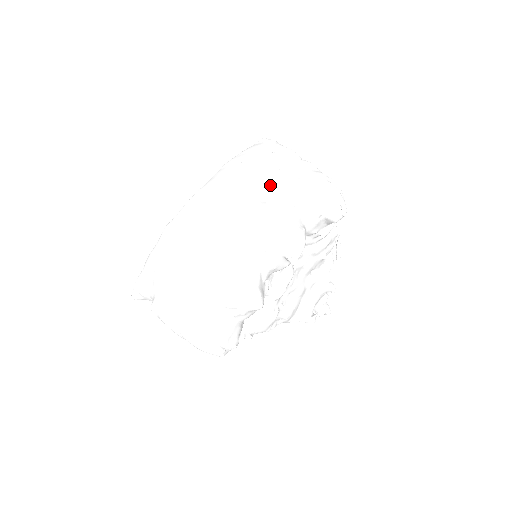
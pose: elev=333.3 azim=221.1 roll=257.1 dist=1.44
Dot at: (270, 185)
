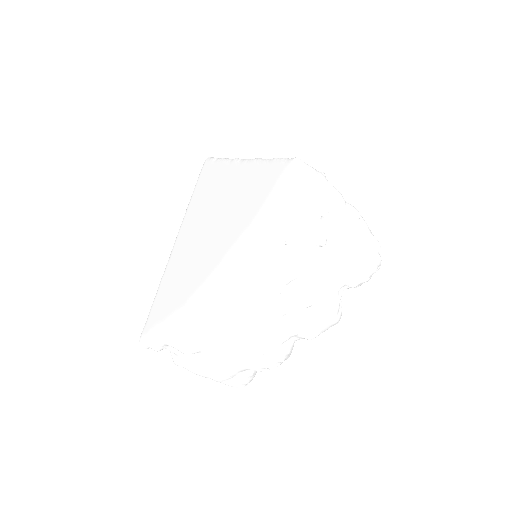
Dot at: (315, 264)
